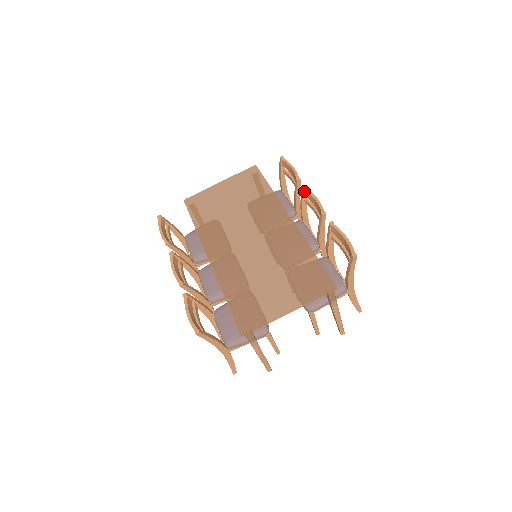
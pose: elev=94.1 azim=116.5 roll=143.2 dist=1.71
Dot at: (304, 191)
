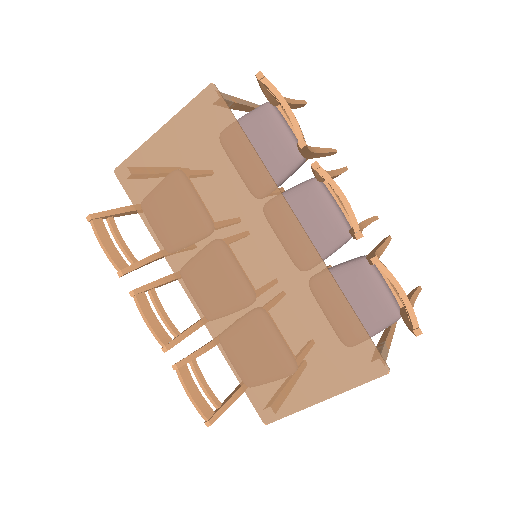
Dot at: (316, 171)
